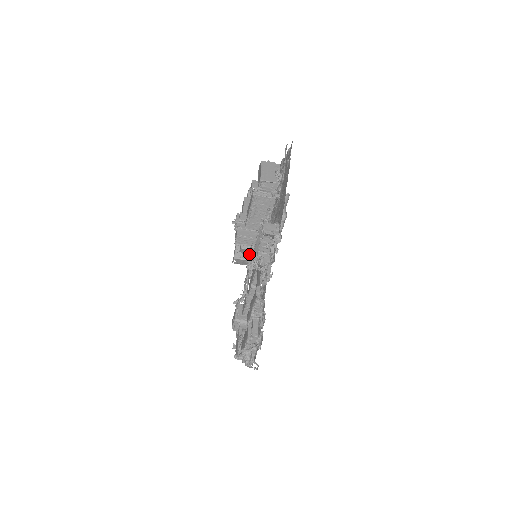
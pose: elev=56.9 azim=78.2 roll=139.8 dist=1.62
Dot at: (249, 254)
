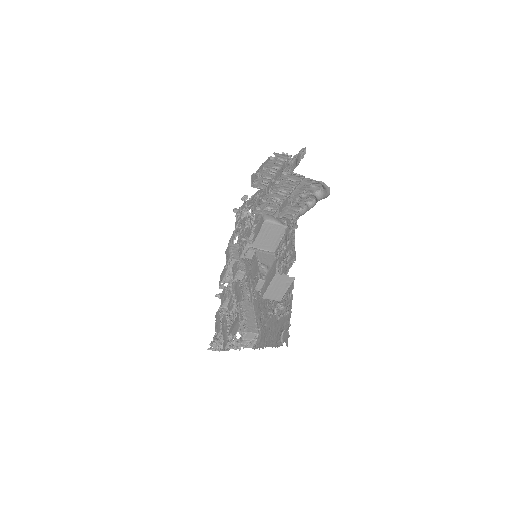
Dot at: (248, 261)
